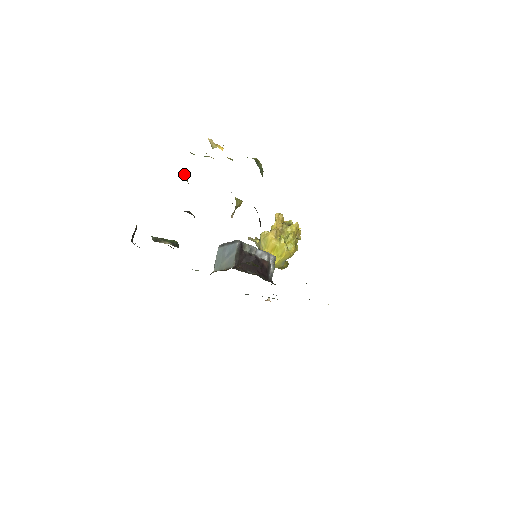
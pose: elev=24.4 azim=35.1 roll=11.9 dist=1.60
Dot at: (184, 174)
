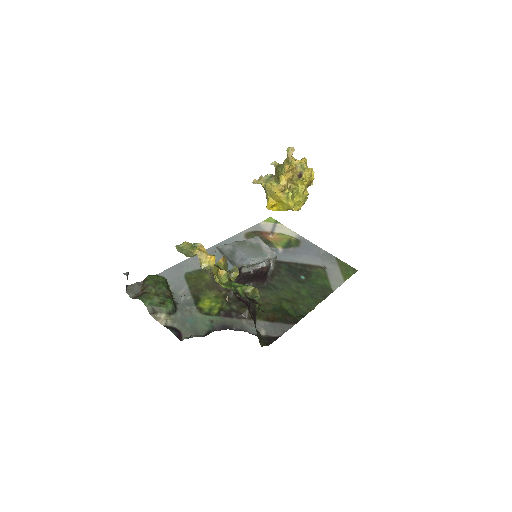
Dot at: occluded
